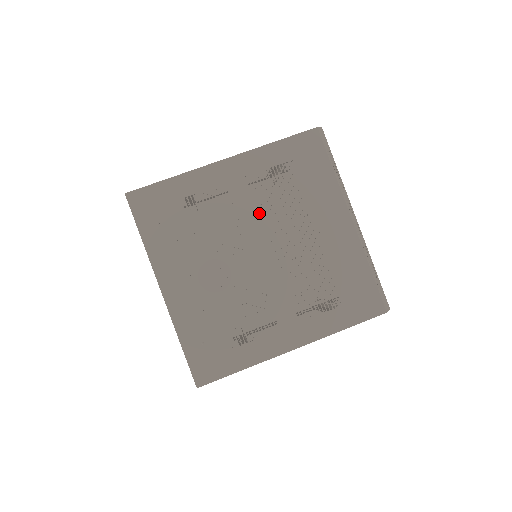
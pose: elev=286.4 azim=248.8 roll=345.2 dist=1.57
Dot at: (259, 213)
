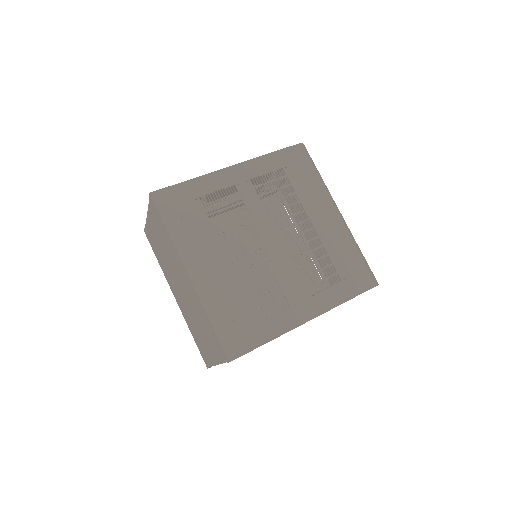
Dot at: (246, 229)
